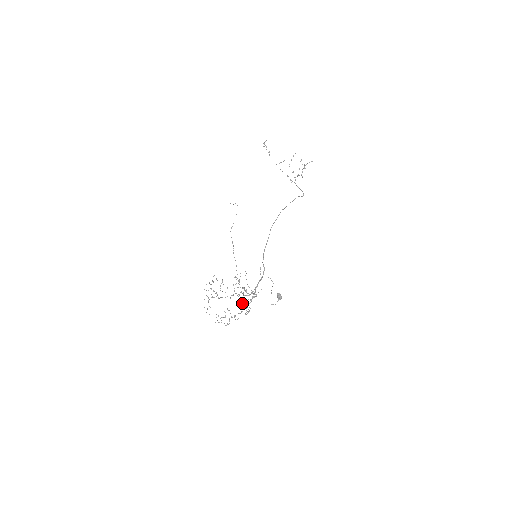
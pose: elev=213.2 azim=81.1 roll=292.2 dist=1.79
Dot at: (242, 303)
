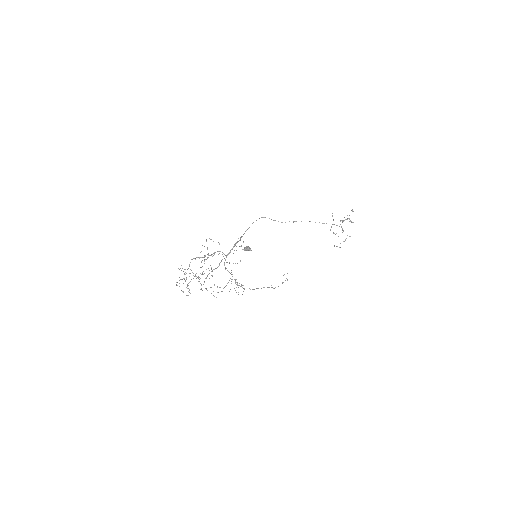
Dot at: occluded
